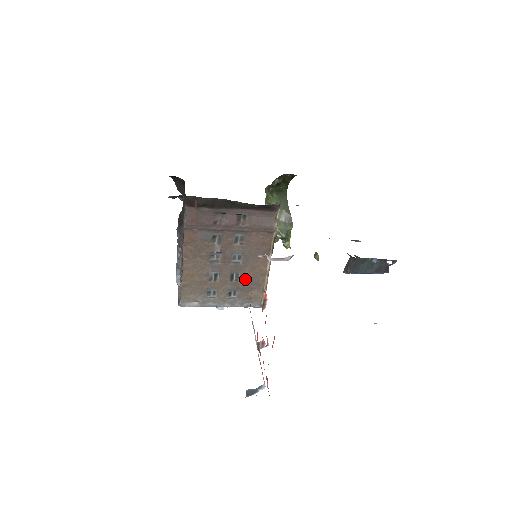
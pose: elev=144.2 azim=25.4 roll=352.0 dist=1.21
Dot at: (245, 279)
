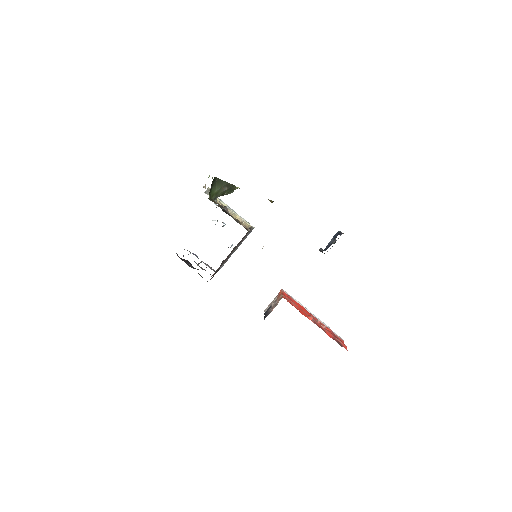
Dot at: occluded
